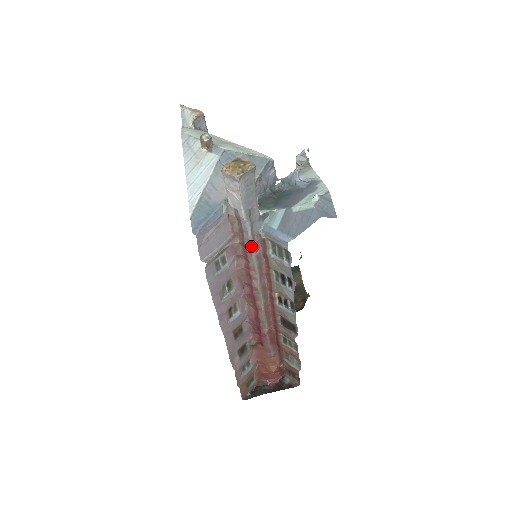
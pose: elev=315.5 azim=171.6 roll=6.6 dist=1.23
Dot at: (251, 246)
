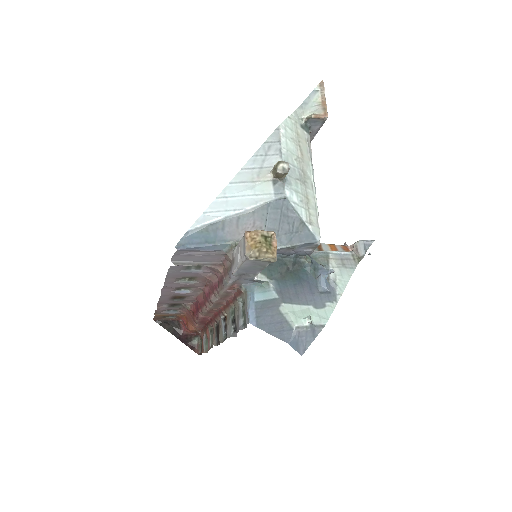
Dot at: (226, 286)
